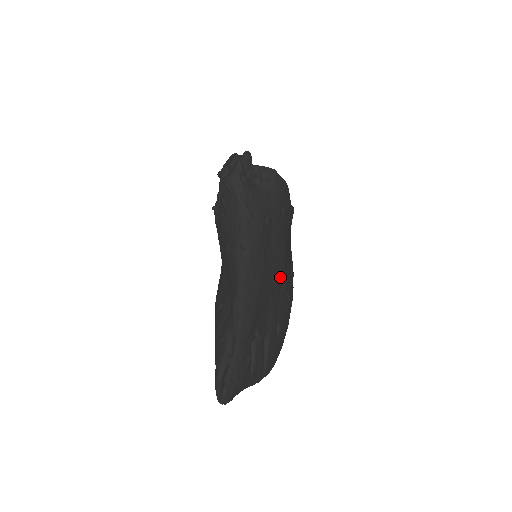
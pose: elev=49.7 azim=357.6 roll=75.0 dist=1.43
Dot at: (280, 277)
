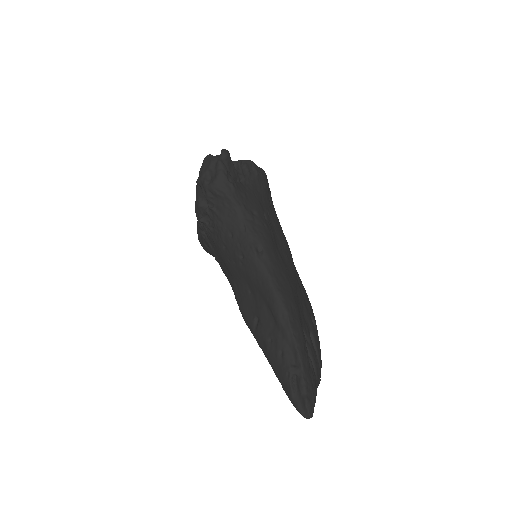
Dot at: (294, 269)
